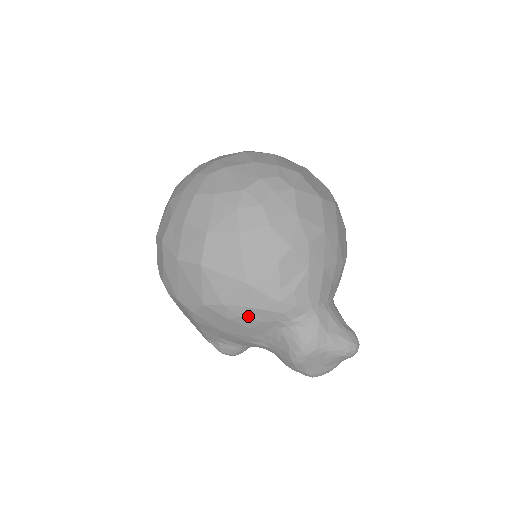
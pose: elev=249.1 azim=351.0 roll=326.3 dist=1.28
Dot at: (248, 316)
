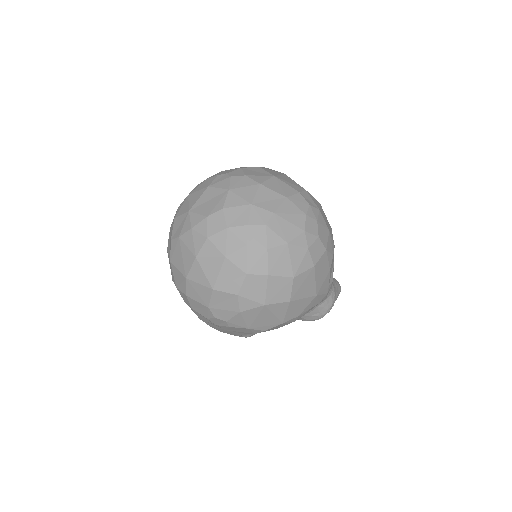
Dot at: occluded
